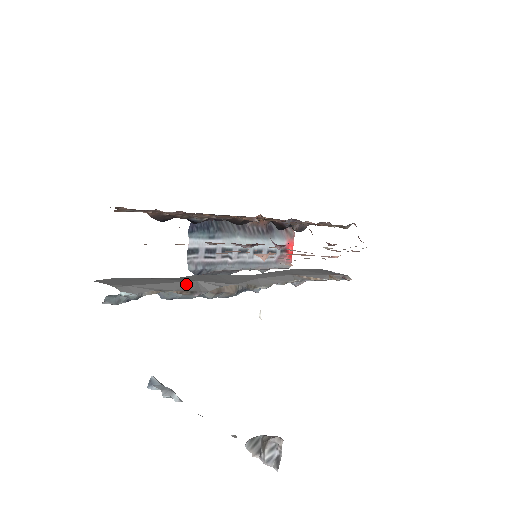
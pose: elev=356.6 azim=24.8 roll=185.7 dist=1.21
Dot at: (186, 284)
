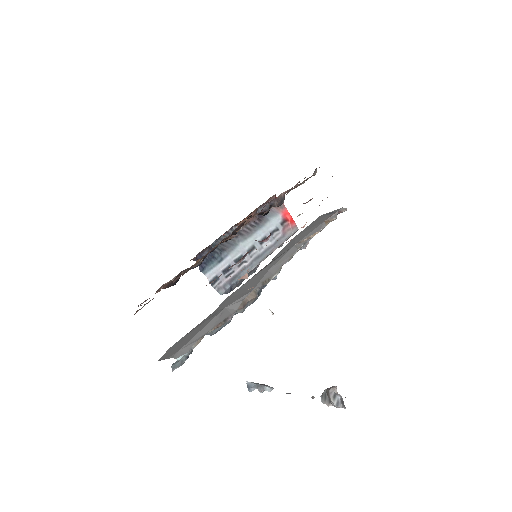
Dot at: (218, 317)
